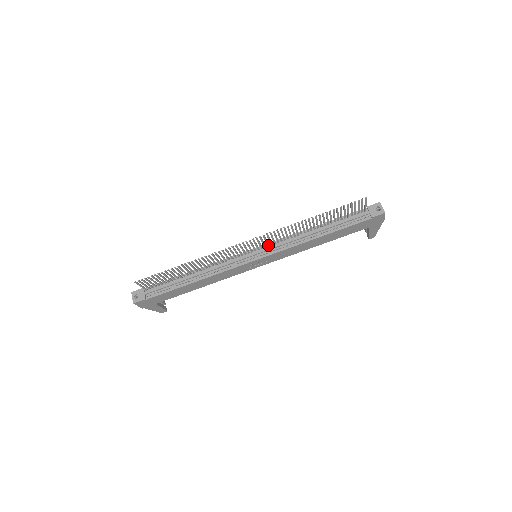
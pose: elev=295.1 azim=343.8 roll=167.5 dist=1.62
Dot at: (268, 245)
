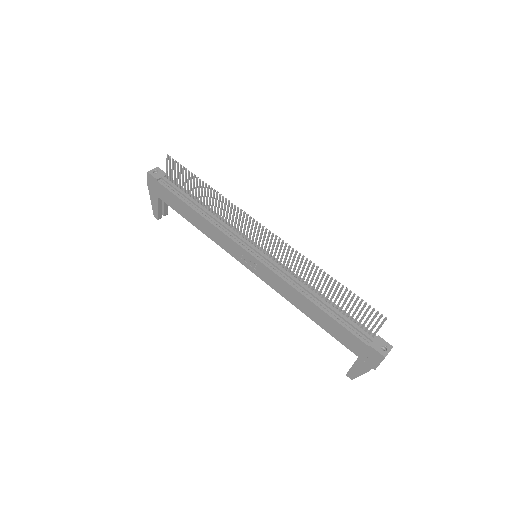
Dot at: (274, 258)
